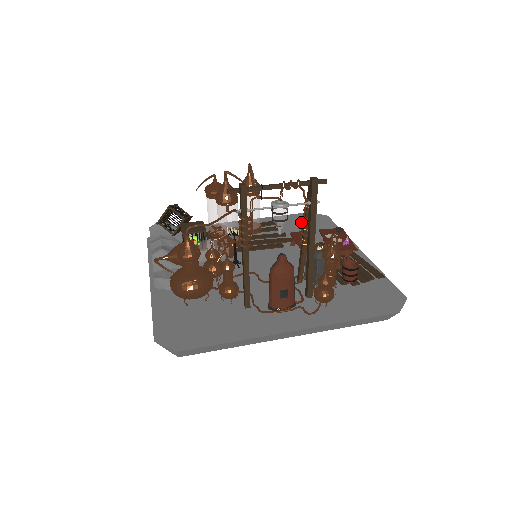
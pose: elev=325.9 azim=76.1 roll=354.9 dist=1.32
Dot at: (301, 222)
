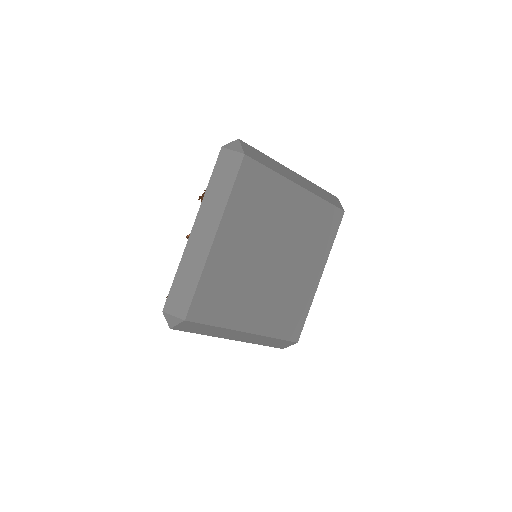
Dot at: occluded
